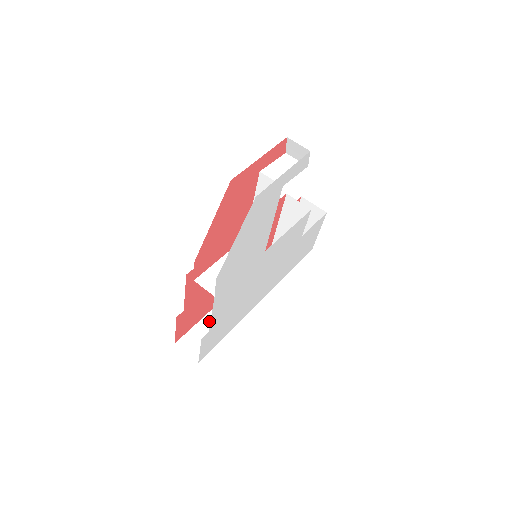
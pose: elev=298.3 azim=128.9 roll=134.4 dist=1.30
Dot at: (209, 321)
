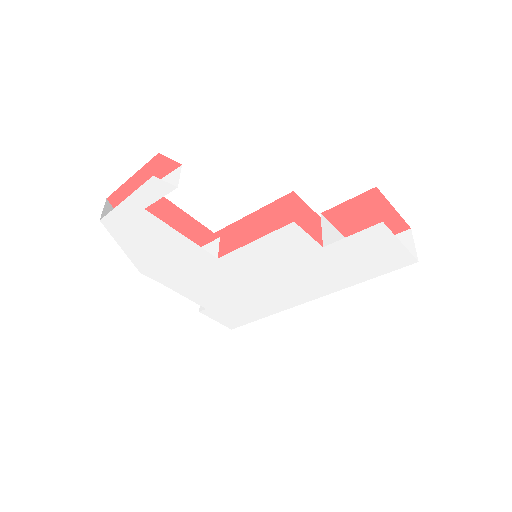
Dot at: occluded
